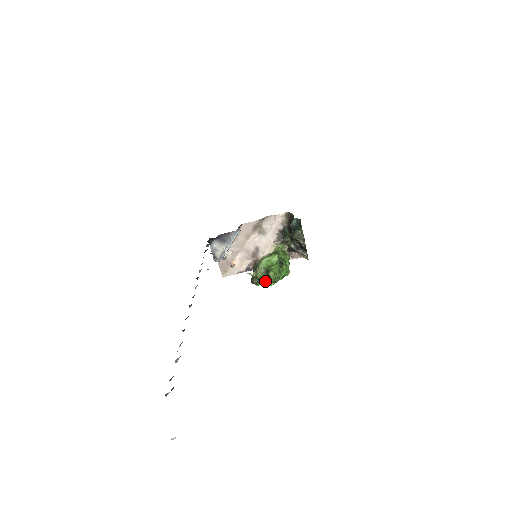
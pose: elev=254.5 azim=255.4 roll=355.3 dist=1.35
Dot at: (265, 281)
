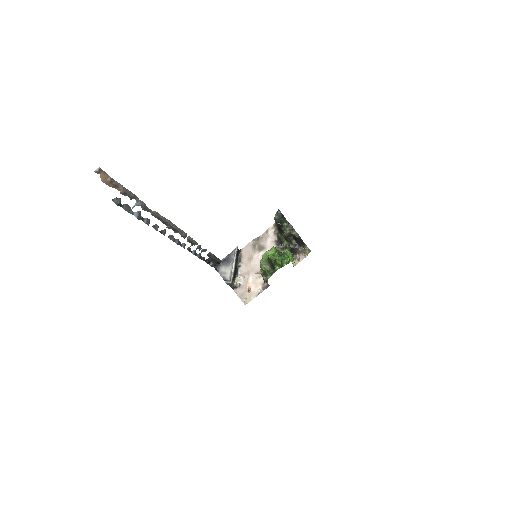
Dot at: (272, 271)
